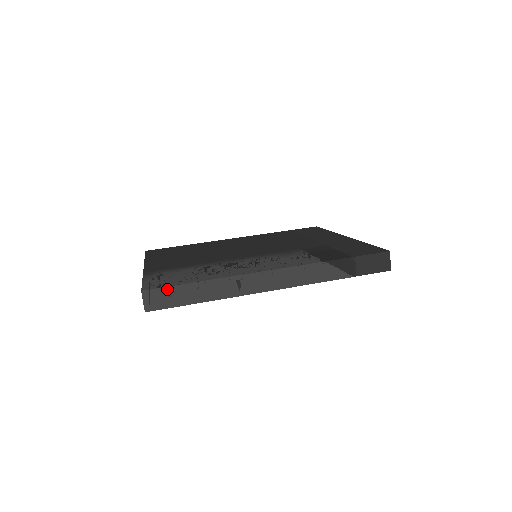
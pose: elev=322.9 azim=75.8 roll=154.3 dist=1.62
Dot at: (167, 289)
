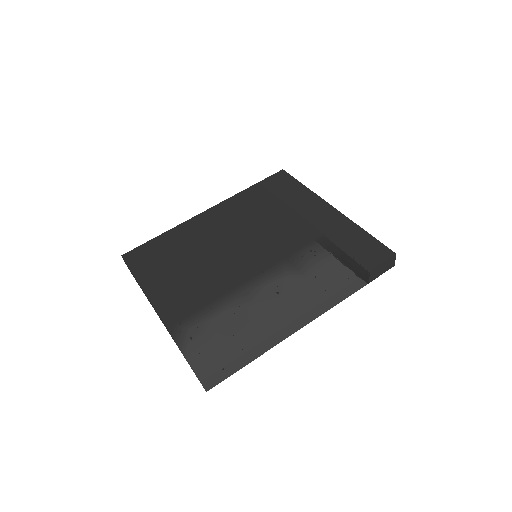
Dot at: (222, 369)
